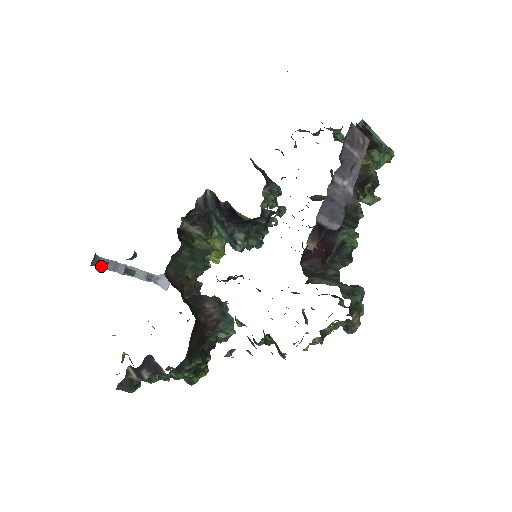
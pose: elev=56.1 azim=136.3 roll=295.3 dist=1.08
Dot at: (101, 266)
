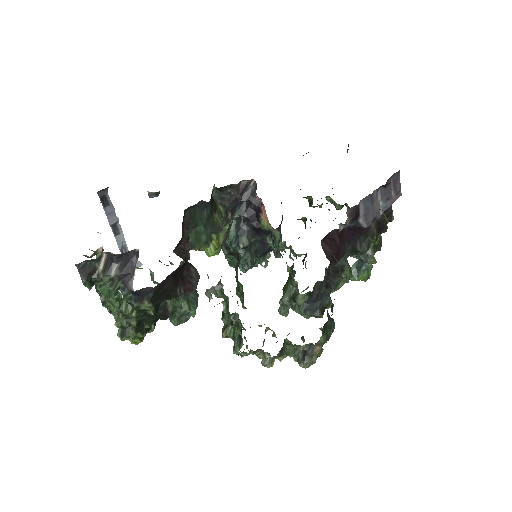
Dot at: (102, 202)
